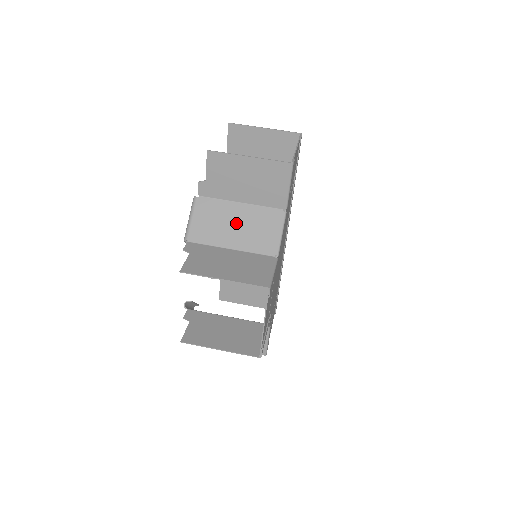
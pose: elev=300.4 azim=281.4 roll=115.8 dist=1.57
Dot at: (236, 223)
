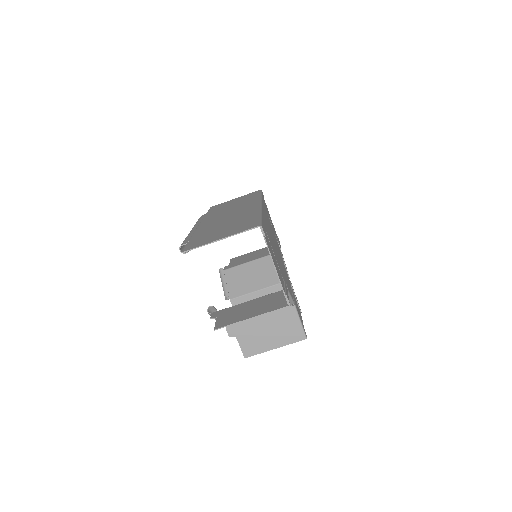
Dot at: occluded
